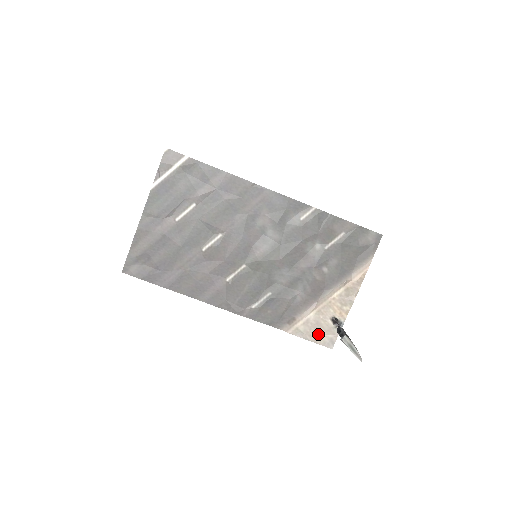
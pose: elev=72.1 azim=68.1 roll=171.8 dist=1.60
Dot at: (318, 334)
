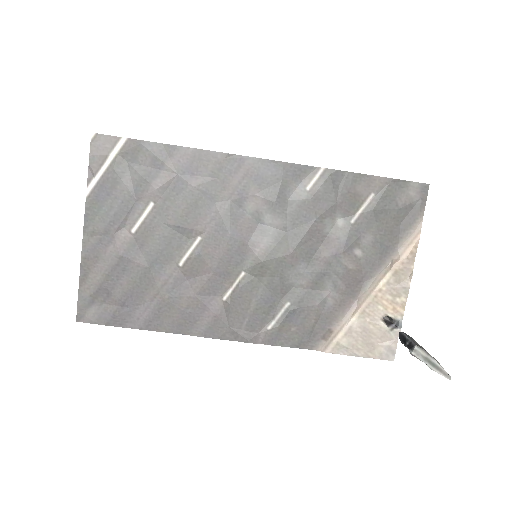
Dot at: (369, 345)
